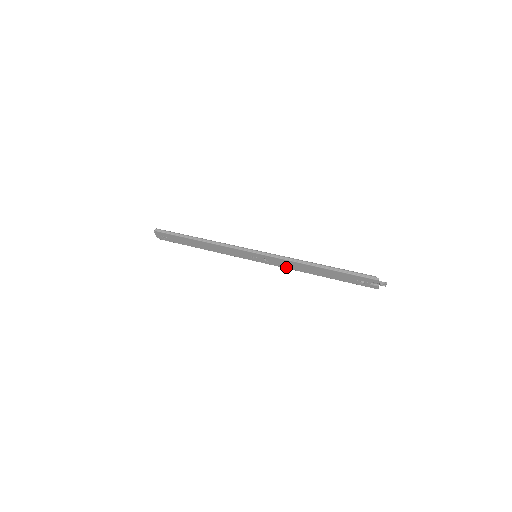
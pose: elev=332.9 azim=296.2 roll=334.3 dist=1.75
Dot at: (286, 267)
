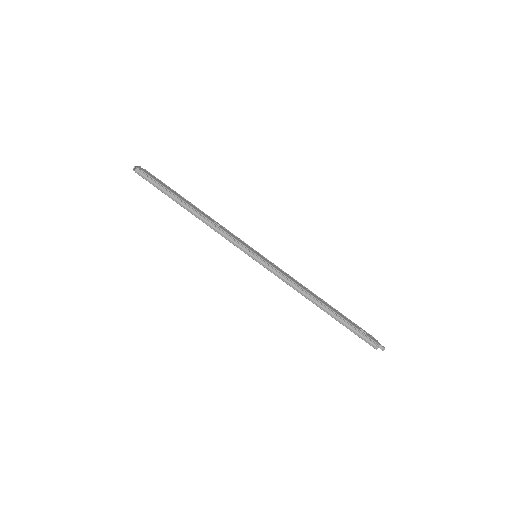
Dot at: occluded
